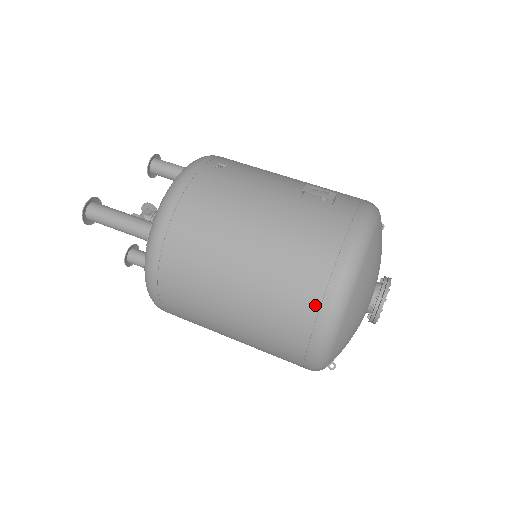
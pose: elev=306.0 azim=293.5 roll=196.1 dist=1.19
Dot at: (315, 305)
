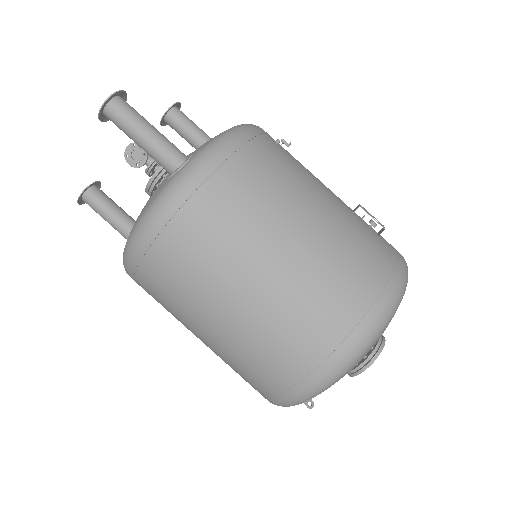
Dot at: (351, 322)
